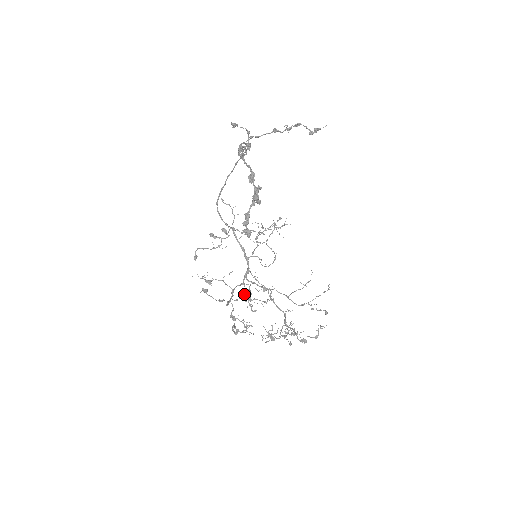
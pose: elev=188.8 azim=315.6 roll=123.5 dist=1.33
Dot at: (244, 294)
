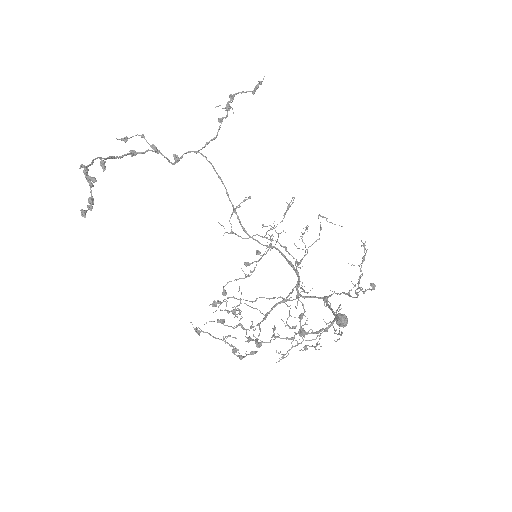
Dot at: (336, 322)
